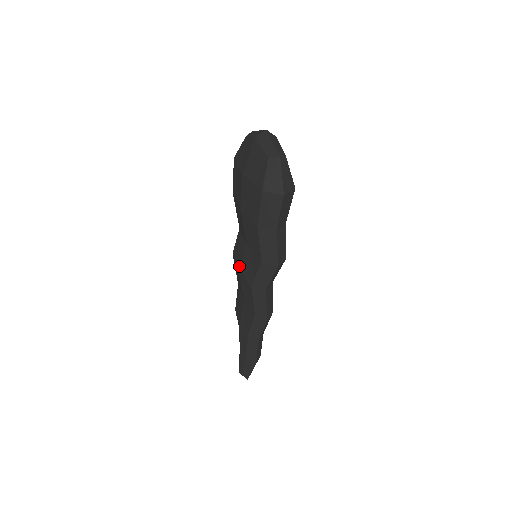
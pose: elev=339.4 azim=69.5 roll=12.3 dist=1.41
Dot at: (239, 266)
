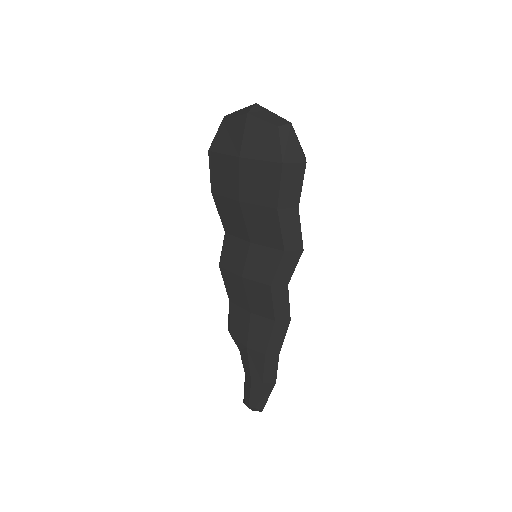
Dot at: (242, 272)
